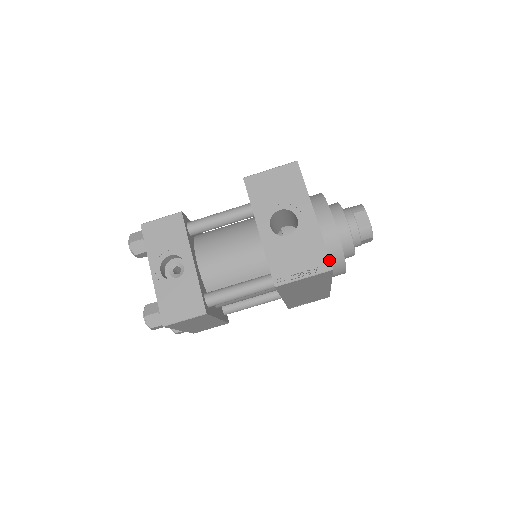
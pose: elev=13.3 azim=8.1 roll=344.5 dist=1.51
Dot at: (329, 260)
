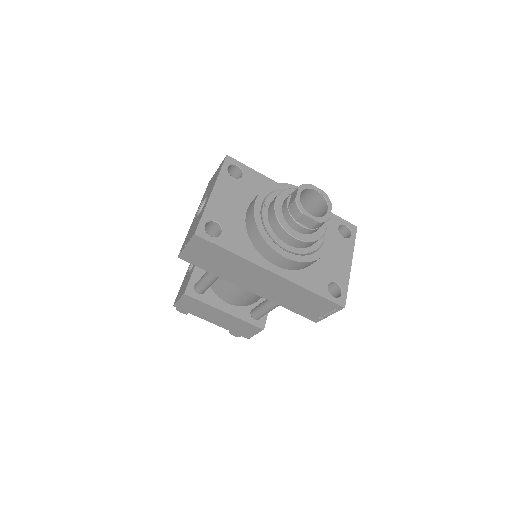
Dot at: (197, 227)
